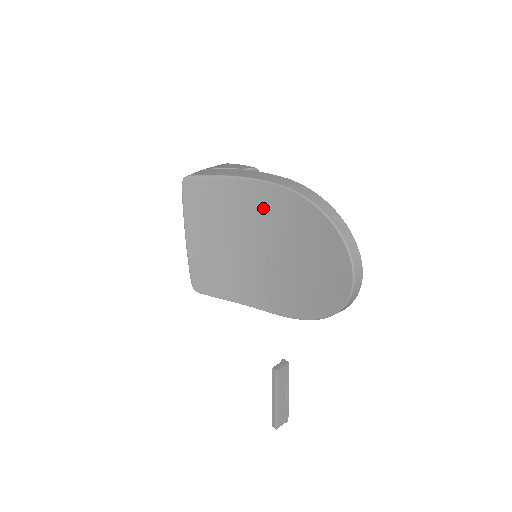
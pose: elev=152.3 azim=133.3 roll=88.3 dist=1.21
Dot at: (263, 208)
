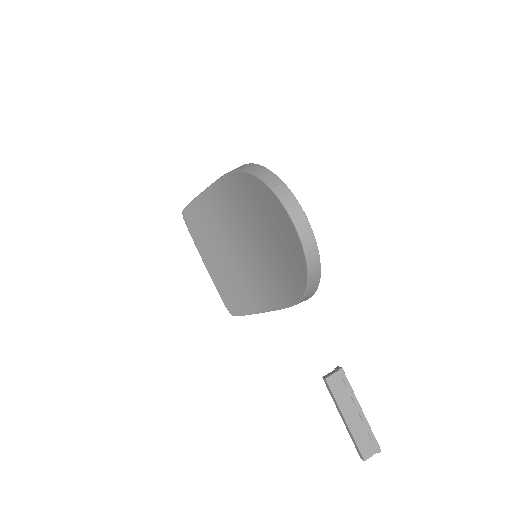
Dot at: (231, 203)
